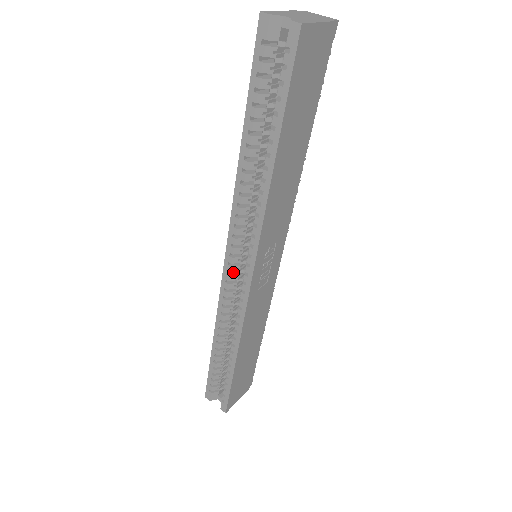
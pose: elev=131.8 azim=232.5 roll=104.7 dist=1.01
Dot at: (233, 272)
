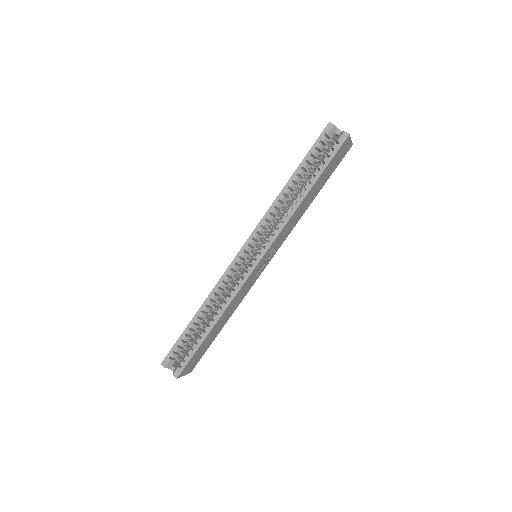
Dot at: (242, 259)
